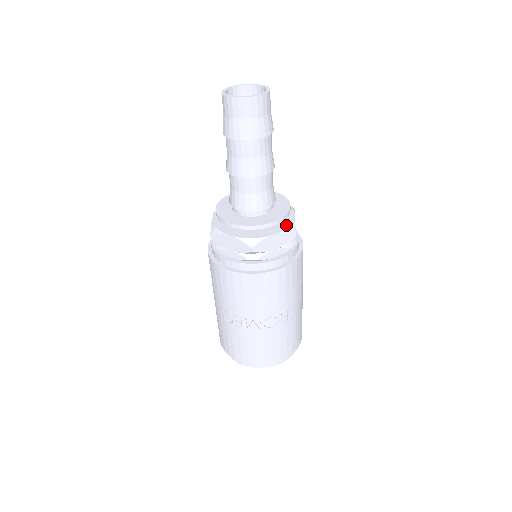
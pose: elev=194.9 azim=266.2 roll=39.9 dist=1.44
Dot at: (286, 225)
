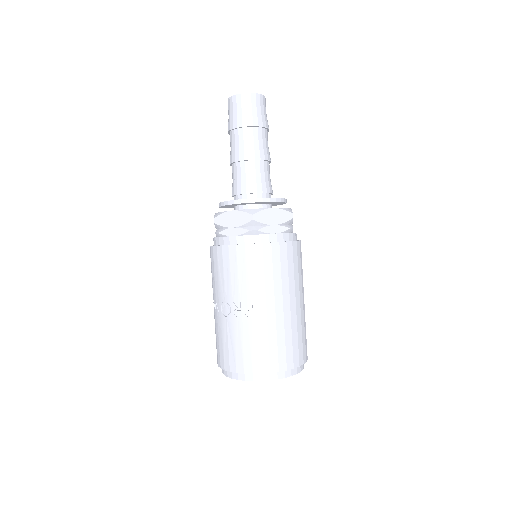
Dot at: (251, 209)
